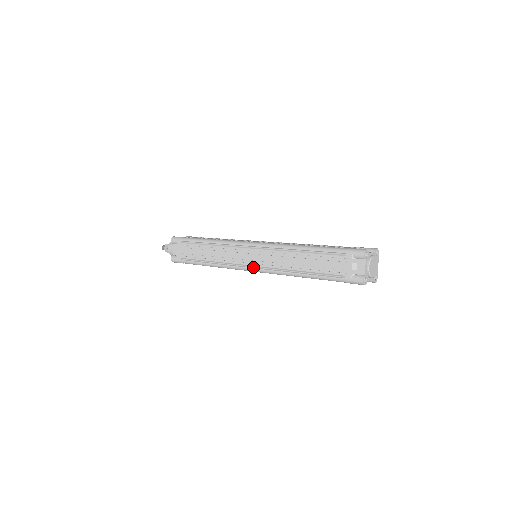
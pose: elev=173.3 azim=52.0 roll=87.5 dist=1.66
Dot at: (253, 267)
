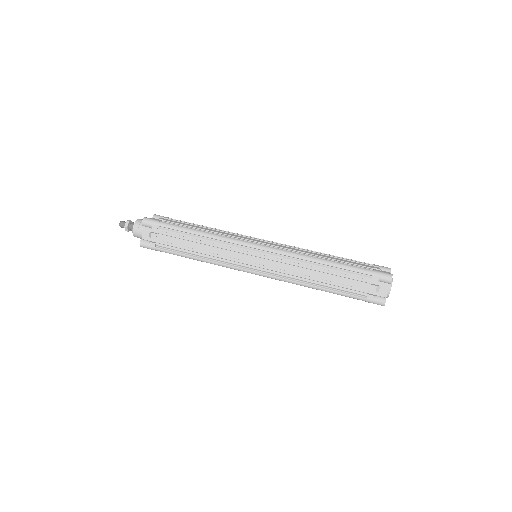
Dot at: (258, 271)
